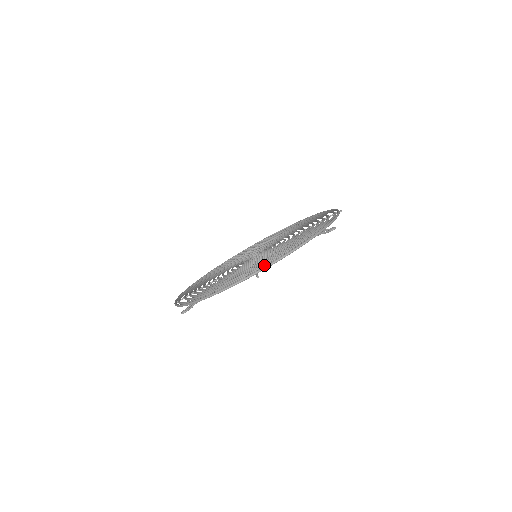
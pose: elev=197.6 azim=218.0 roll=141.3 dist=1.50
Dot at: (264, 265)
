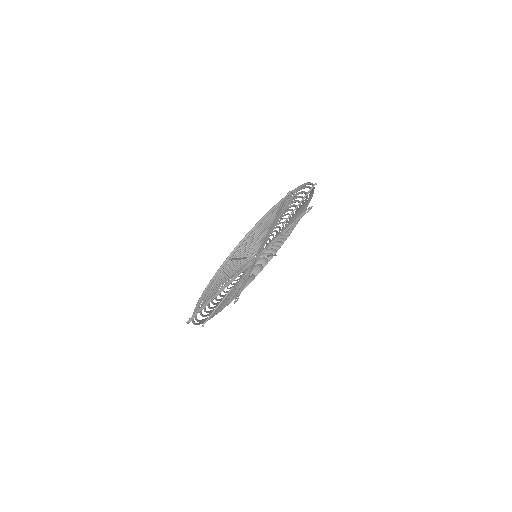
Dot at: occluded
